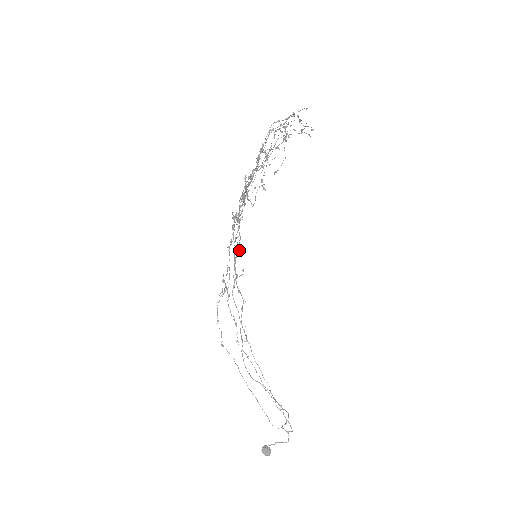
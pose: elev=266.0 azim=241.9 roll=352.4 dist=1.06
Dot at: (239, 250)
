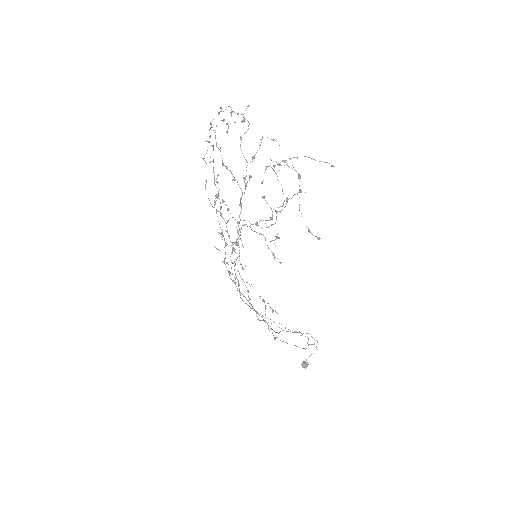
Dot at: (225, 254)
